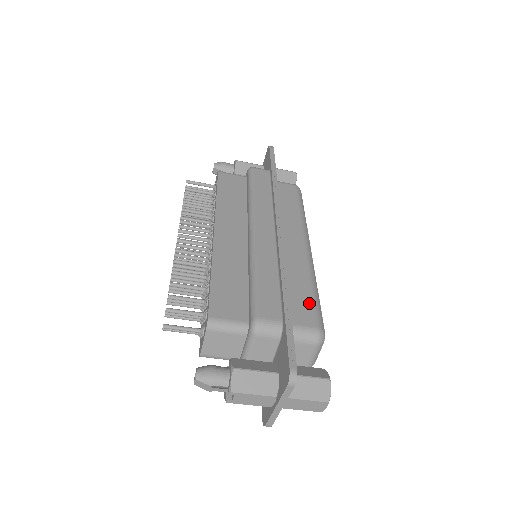
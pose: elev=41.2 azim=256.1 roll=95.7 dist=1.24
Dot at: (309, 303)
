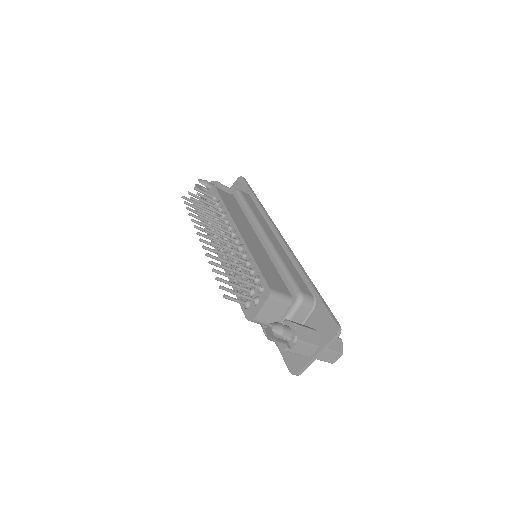
Dot at: occluded
